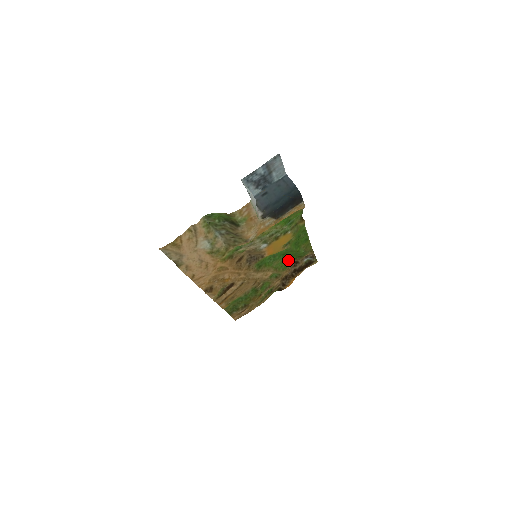
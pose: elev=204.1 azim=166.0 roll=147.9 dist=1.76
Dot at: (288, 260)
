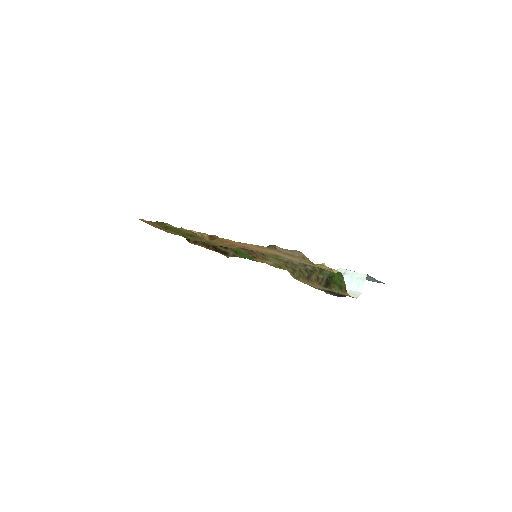
Dot at: occluded
